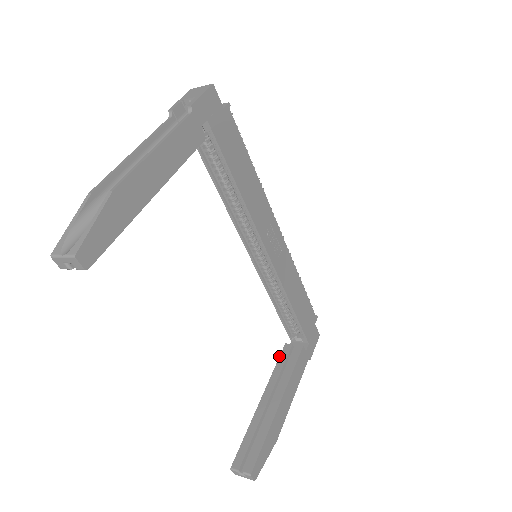
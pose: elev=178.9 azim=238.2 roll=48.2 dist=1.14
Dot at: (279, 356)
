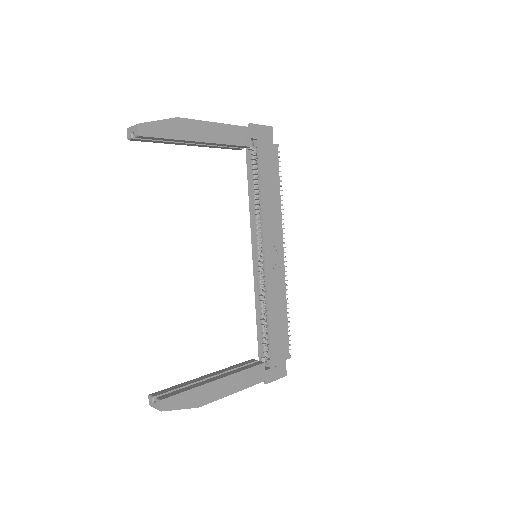
Dot at: occluded
